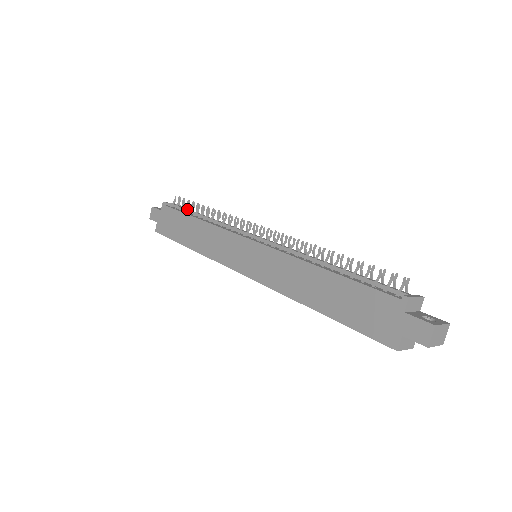
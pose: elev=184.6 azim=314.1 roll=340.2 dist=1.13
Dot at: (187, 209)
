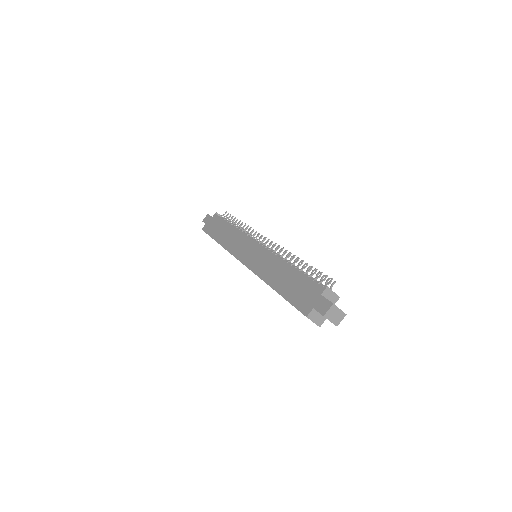
Dot at: (229, 221)
